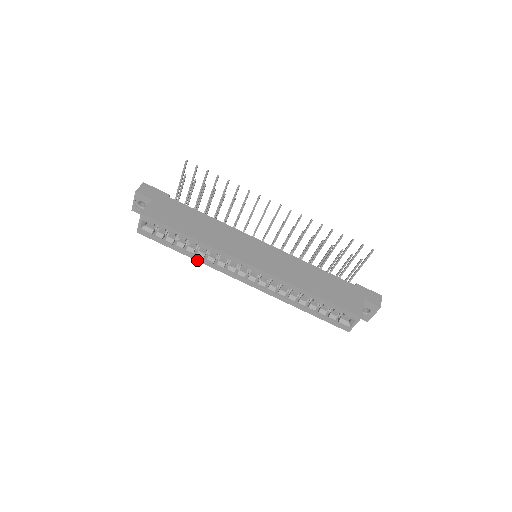
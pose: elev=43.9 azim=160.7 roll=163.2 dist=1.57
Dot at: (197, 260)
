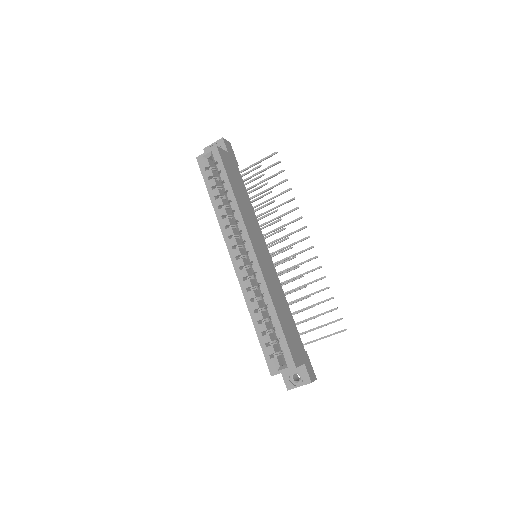
Dot at: (216, 213)
